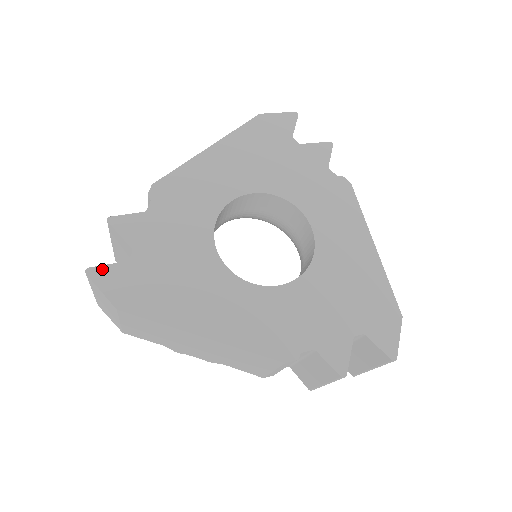
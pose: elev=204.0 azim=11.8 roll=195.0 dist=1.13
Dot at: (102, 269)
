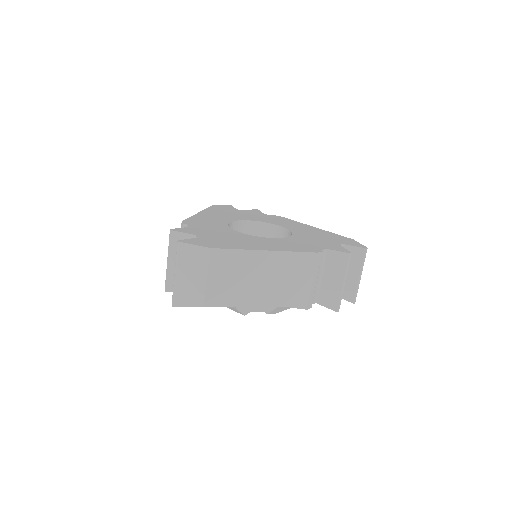
Dot at: (186, 240)
